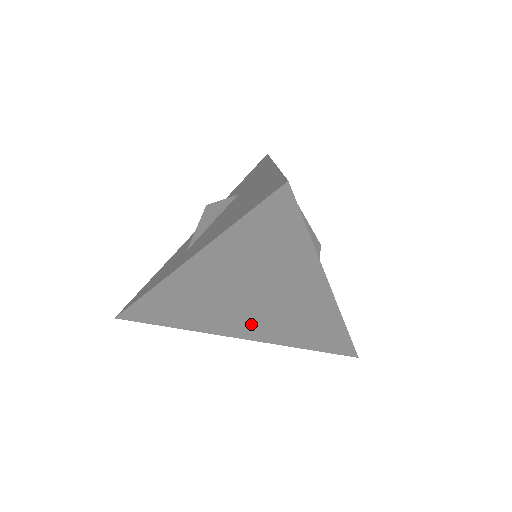
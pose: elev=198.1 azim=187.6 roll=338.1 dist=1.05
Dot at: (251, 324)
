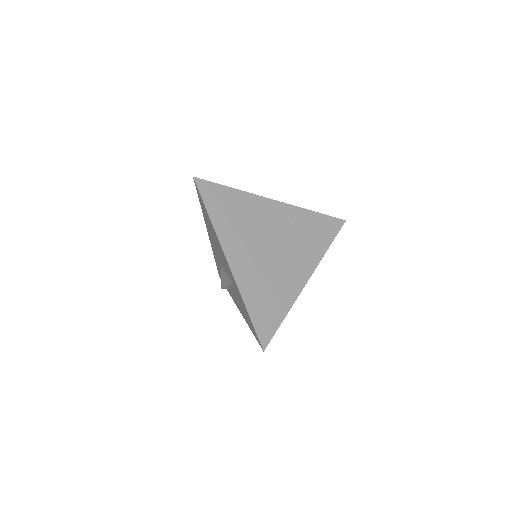
Dot at: (295, 262)
